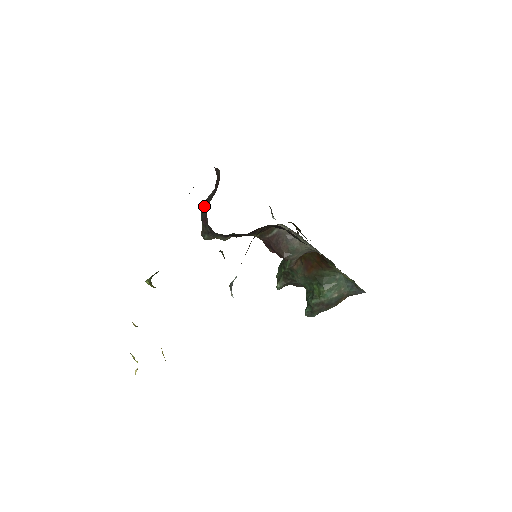
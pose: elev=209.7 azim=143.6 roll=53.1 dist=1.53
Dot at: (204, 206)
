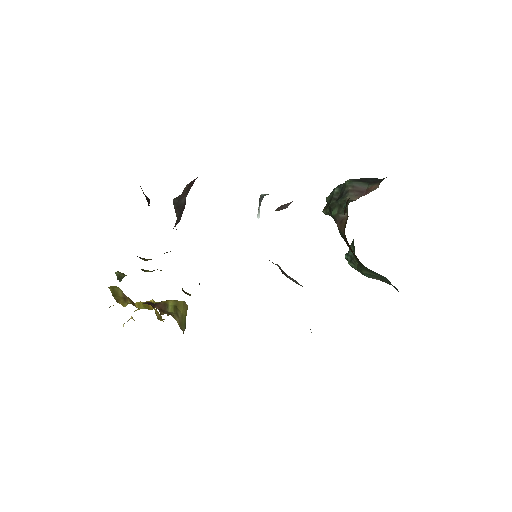
Dot at: (175, 211)
